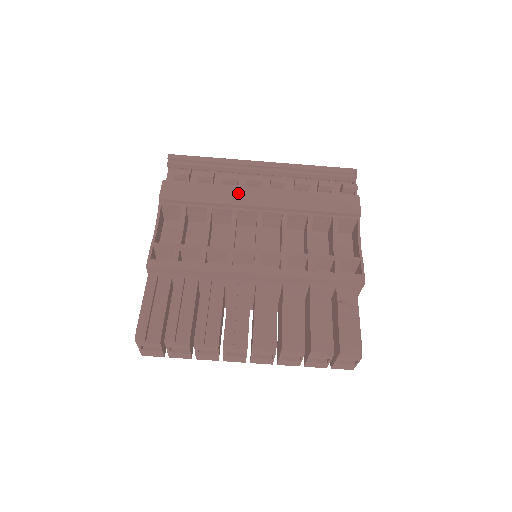
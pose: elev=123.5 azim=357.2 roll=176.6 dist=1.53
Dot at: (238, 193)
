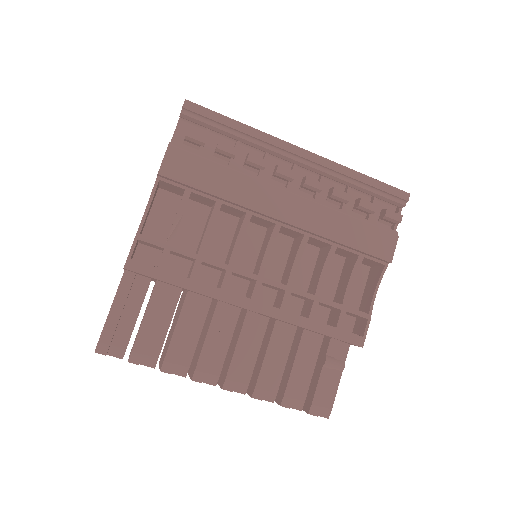
Dot at: (260, 192)
